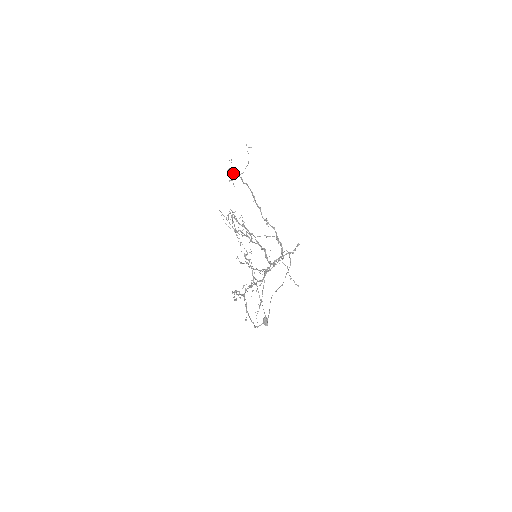
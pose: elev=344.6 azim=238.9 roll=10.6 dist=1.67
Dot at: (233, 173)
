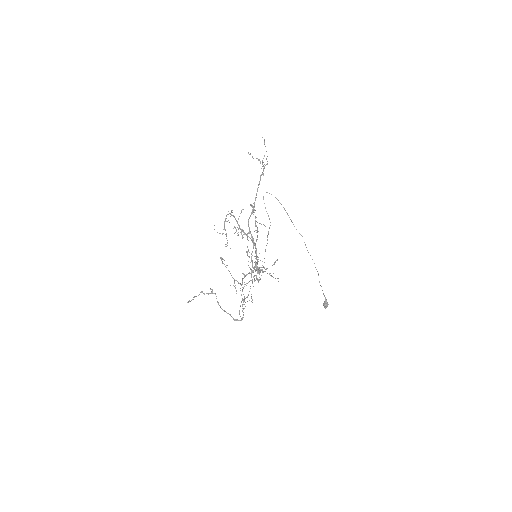
Dot at: (260, 163)
